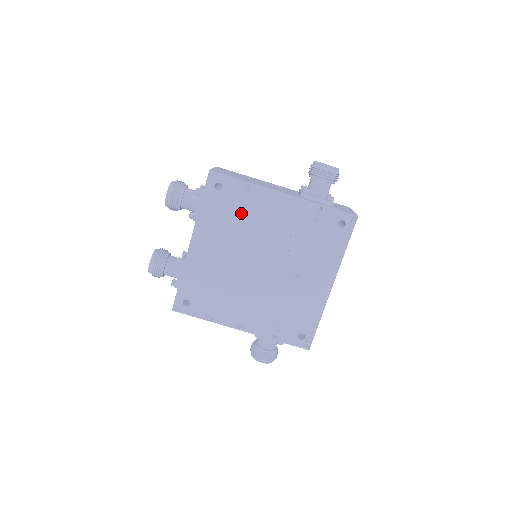
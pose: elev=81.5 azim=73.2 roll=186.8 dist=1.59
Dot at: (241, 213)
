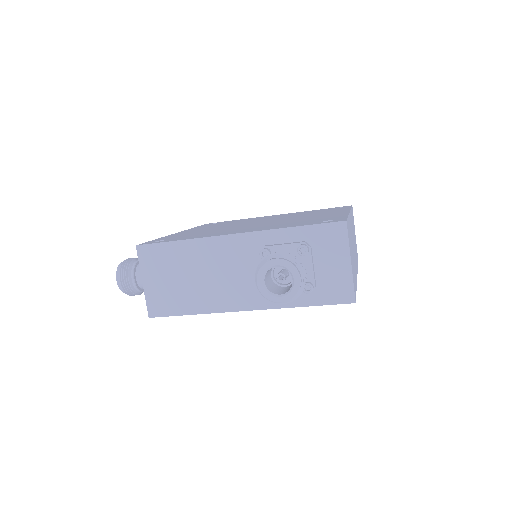
Dot at: occluded
